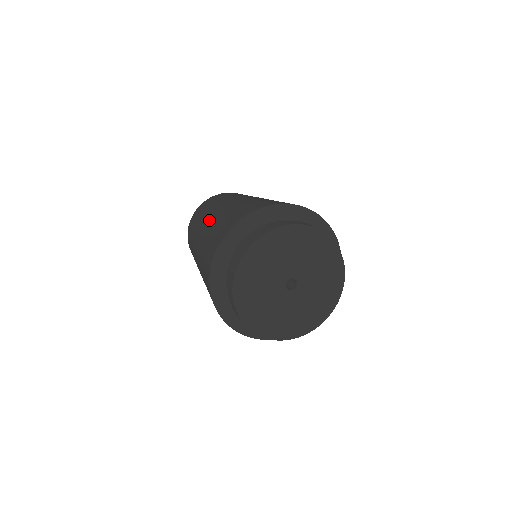
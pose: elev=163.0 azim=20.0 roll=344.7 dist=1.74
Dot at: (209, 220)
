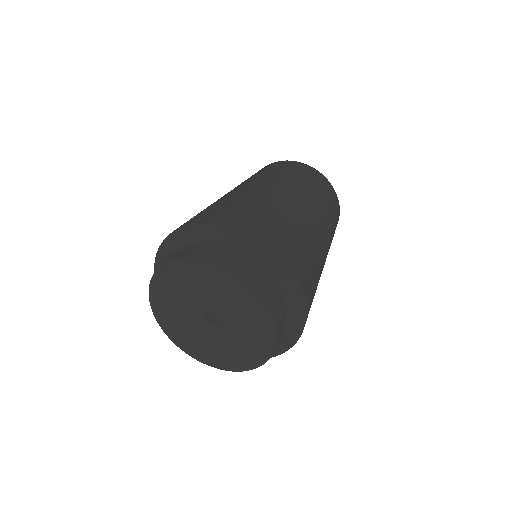
Dot at: occluded
